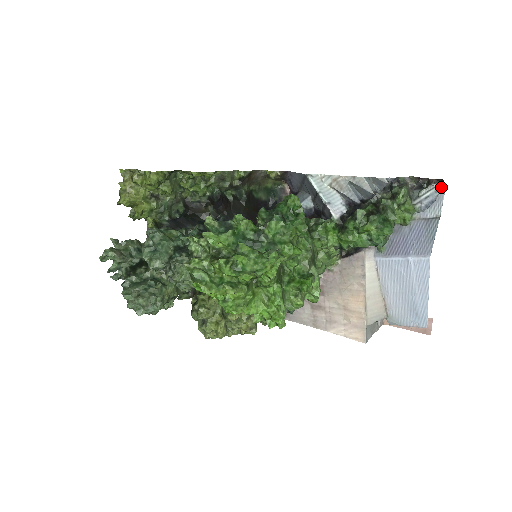
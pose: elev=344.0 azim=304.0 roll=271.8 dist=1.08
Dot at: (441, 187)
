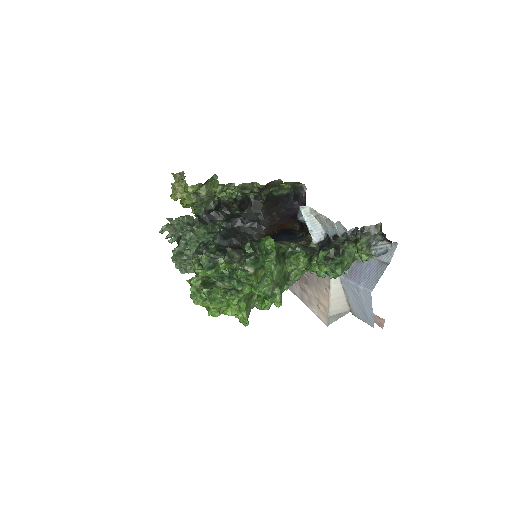
Dot at: (390, 246)
